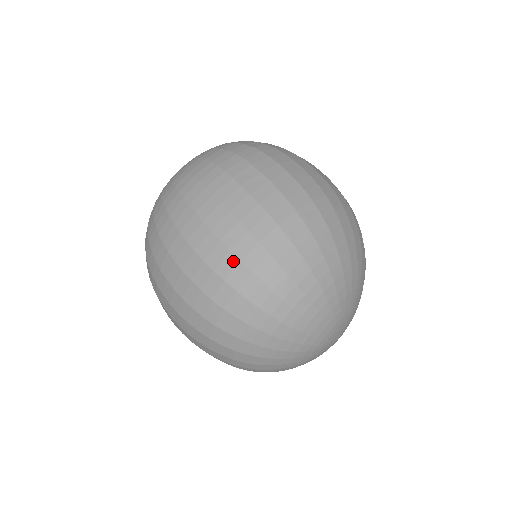
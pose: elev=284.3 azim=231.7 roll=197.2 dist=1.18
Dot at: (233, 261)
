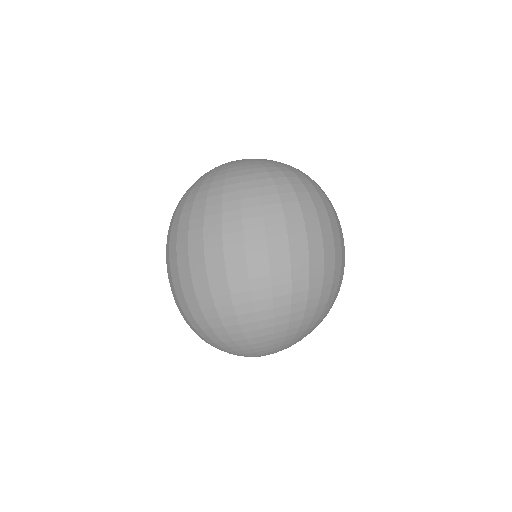
Dot at: (226, 290)
